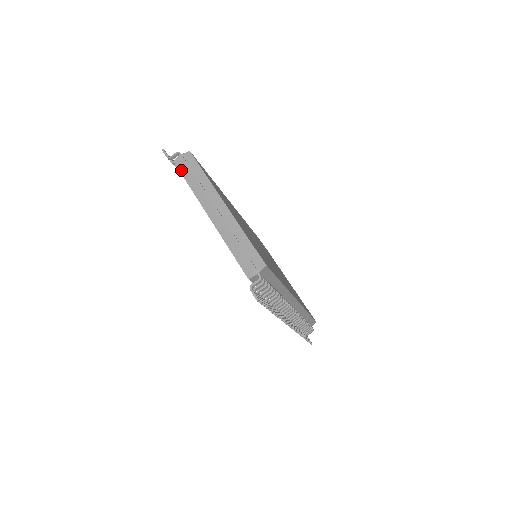
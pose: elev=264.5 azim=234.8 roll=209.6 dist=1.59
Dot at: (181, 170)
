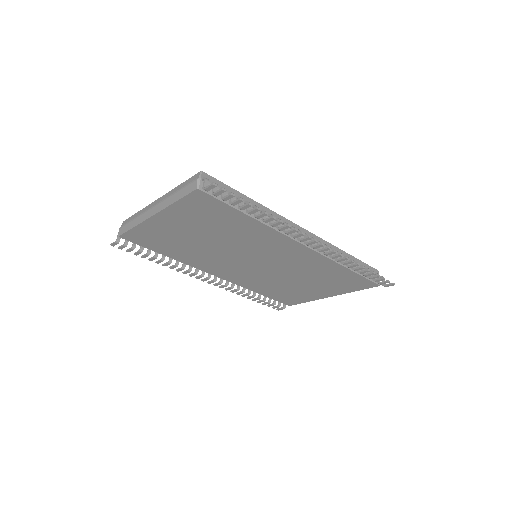
Dot at: (125, 231)
